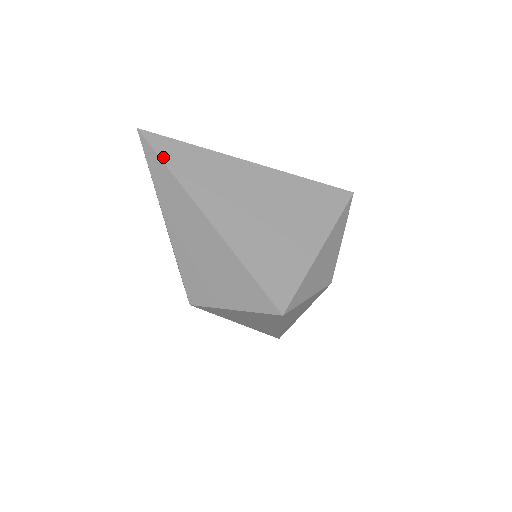
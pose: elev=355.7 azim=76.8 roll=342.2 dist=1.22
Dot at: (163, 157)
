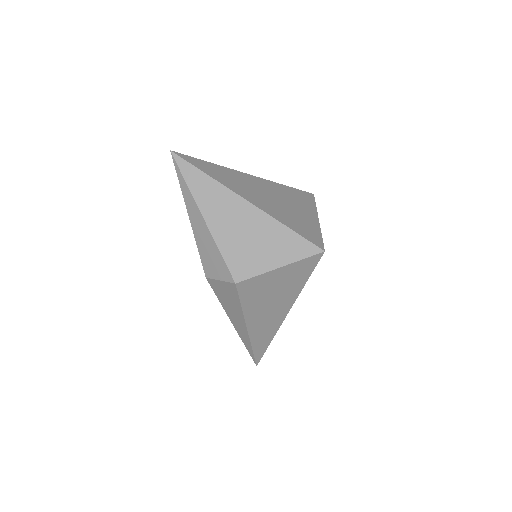
Dot at: (197, 167)
